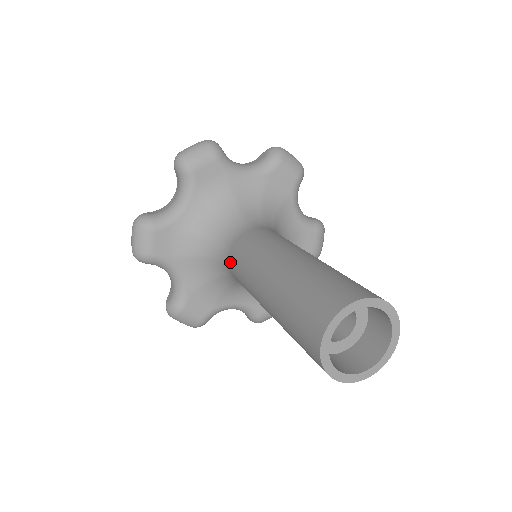
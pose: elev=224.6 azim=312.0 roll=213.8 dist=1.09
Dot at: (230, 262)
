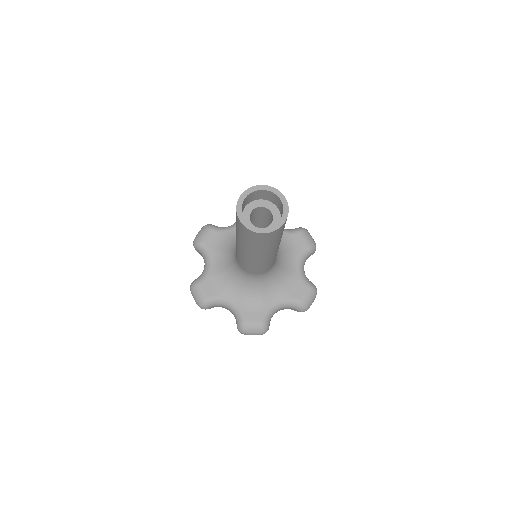
Dot at: (239, 265)
